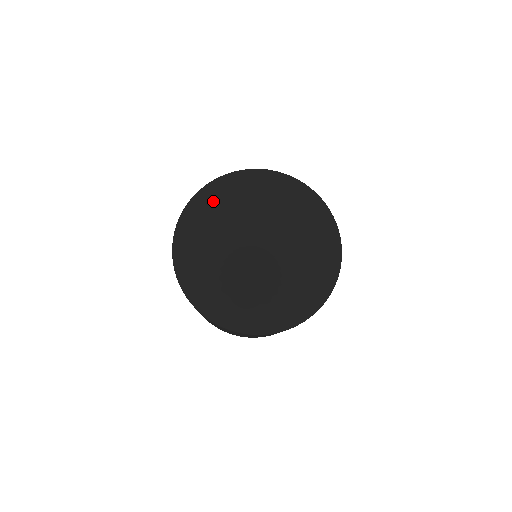
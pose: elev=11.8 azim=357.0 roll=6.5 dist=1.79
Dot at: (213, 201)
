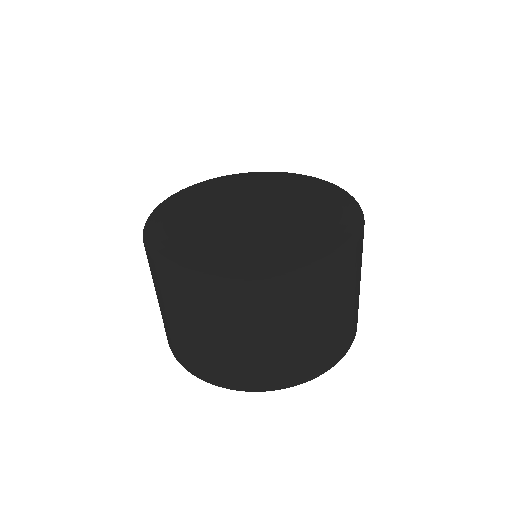
Dot at: (249, 175)
